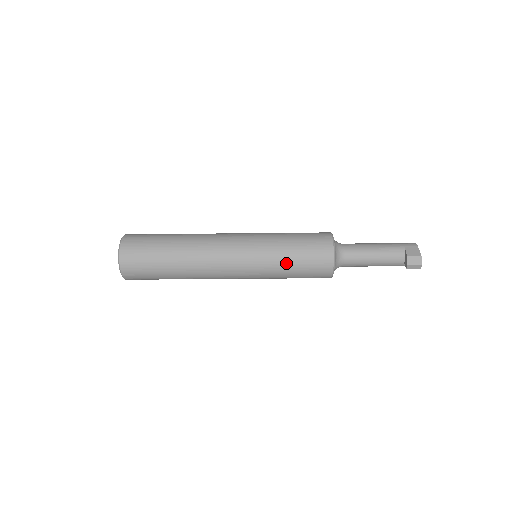
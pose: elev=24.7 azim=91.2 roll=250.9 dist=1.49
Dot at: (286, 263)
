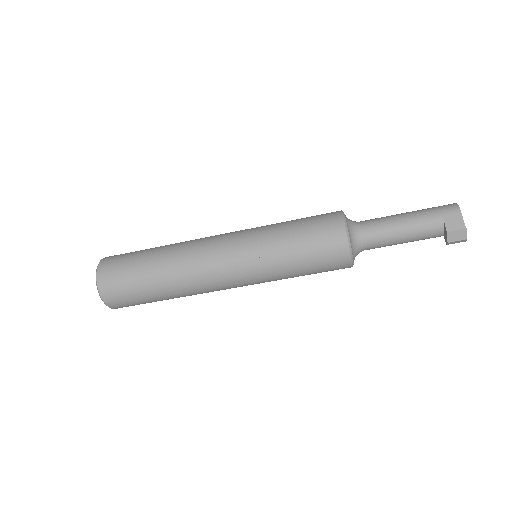
Dot at: (292, 269)
